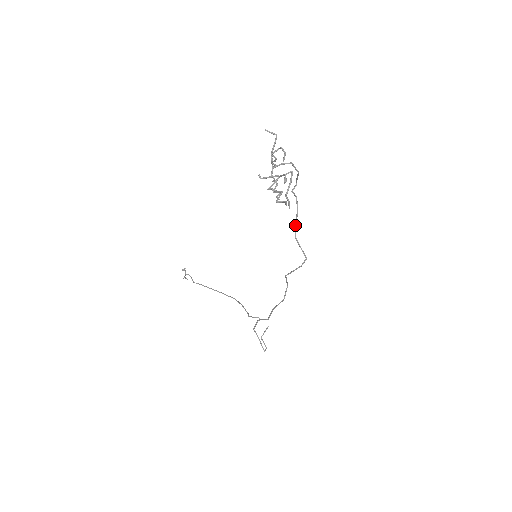
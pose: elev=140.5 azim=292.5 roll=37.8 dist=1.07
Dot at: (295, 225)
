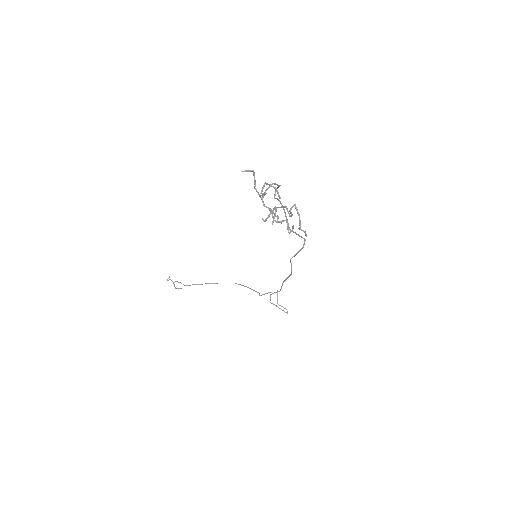
Dot at: occluded
